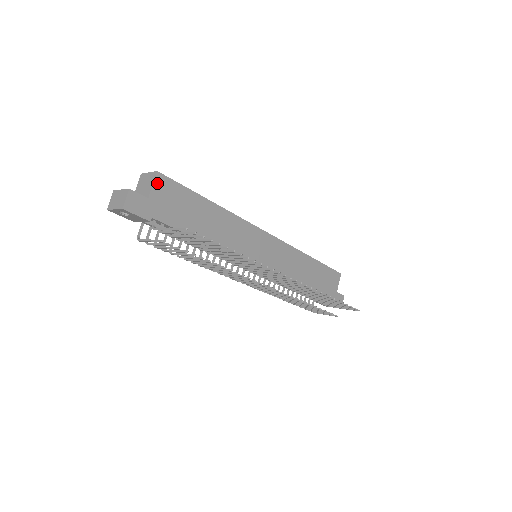
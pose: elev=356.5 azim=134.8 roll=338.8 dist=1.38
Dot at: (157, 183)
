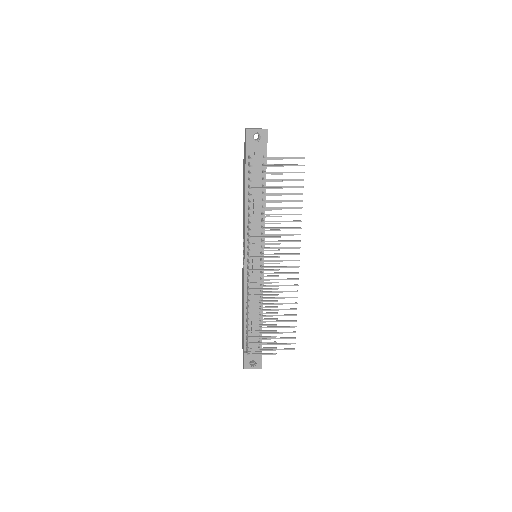
Dot at: occluded
